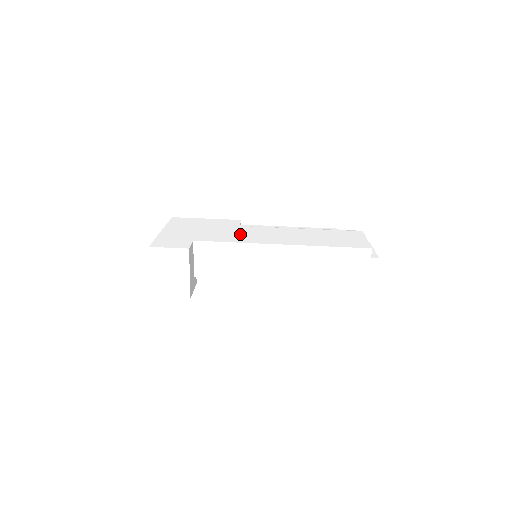
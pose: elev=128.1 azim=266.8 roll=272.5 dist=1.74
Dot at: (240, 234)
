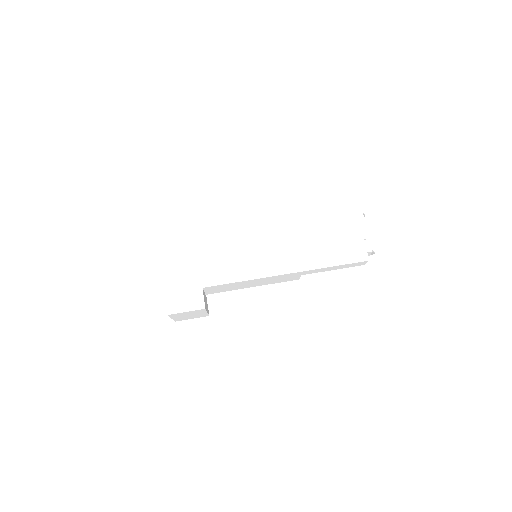
Dot at: (242, 257)
